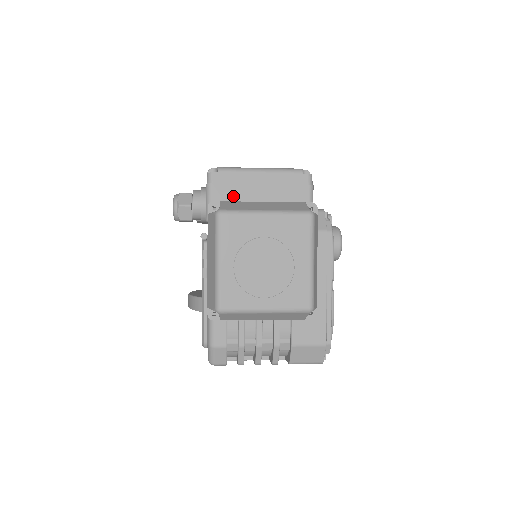
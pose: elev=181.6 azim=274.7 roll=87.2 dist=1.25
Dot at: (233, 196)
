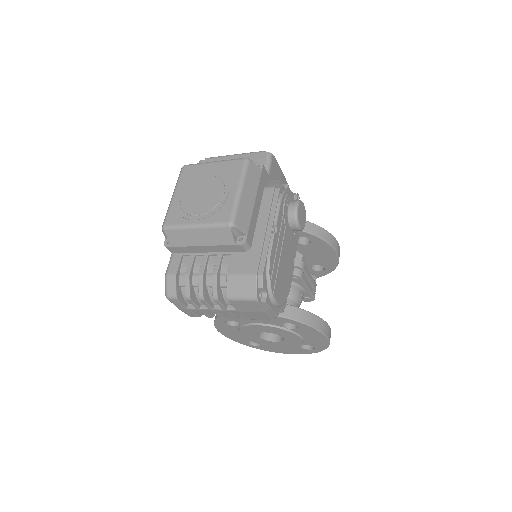
Dot at: occluded
